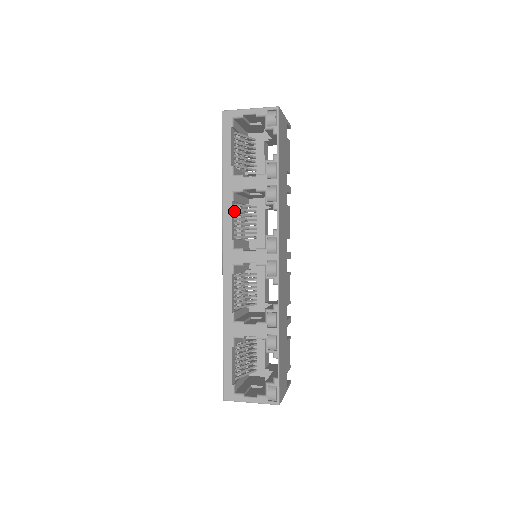
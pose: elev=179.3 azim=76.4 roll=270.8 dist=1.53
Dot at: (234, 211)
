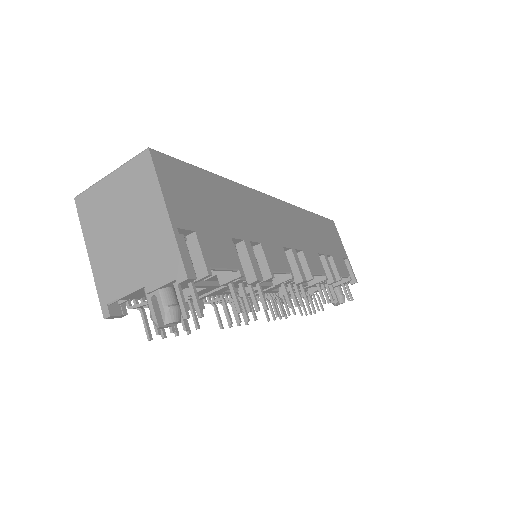
Dot at: occluded
